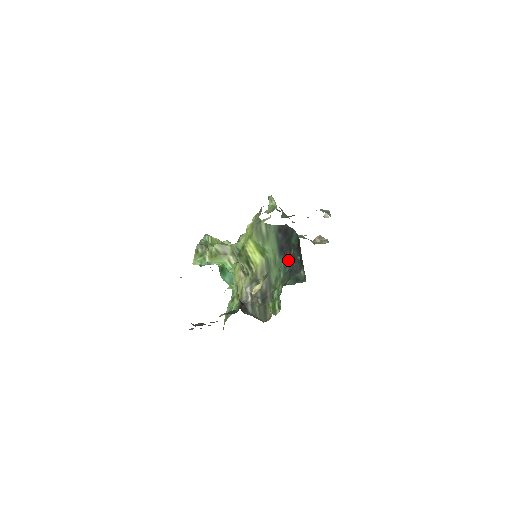
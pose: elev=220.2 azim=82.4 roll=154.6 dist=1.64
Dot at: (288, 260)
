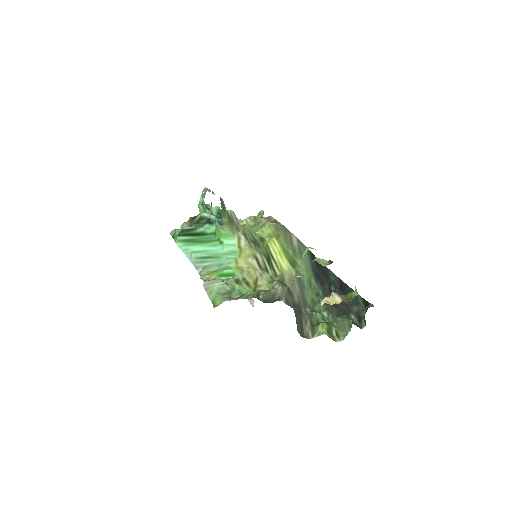
Dot at: (328, 293)
